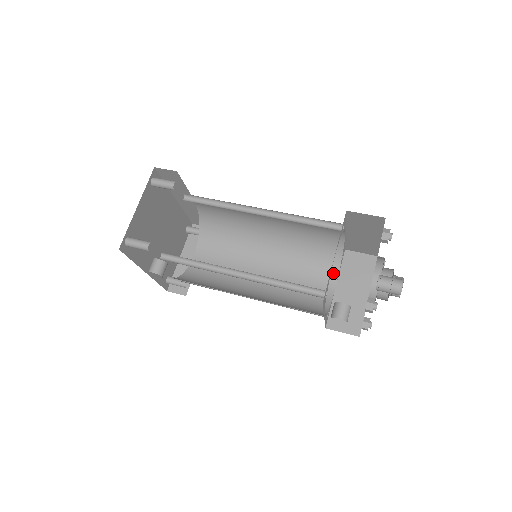
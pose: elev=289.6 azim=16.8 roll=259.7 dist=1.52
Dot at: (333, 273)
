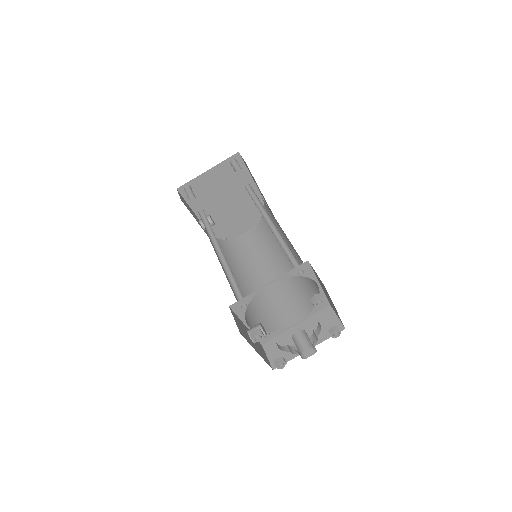
Dot at: (303, 313)
